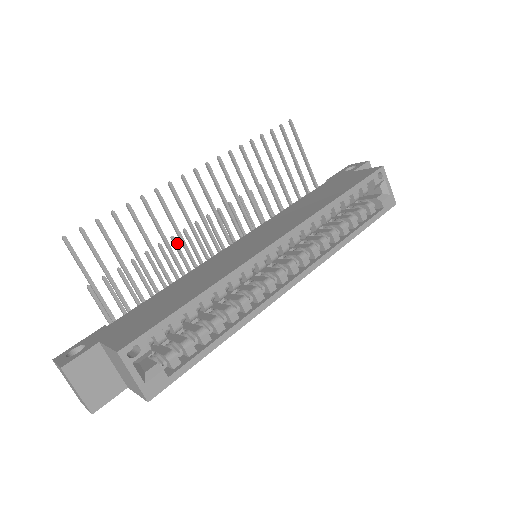
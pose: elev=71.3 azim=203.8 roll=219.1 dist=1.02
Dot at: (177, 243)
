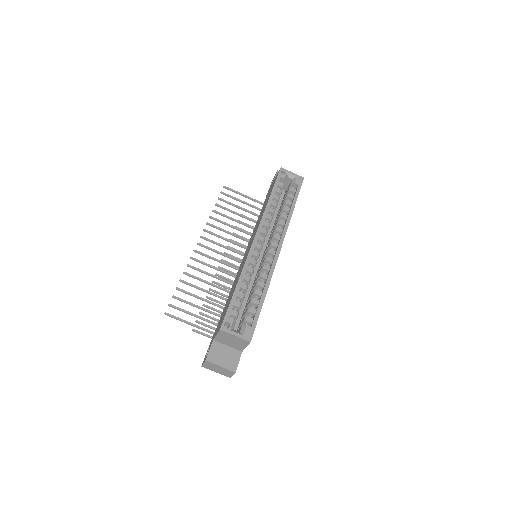
Dot at: (217, 283)
